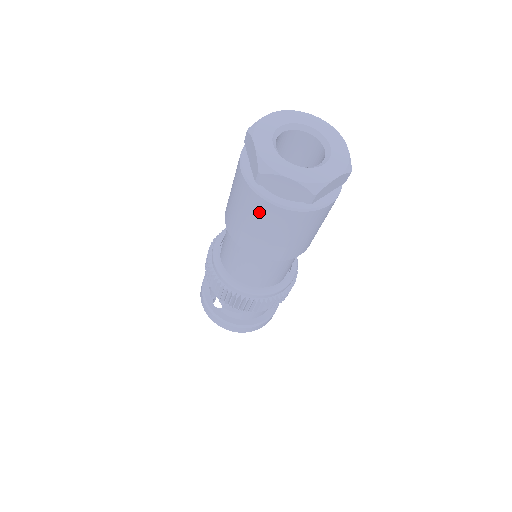
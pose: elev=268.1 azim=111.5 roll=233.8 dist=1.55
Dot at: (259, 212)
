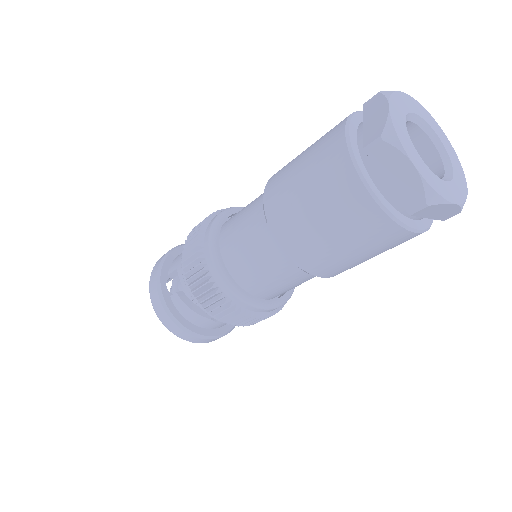
Dot at: (337, 190)
